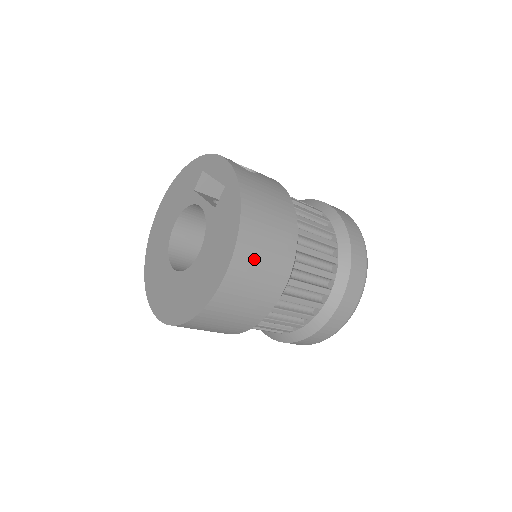
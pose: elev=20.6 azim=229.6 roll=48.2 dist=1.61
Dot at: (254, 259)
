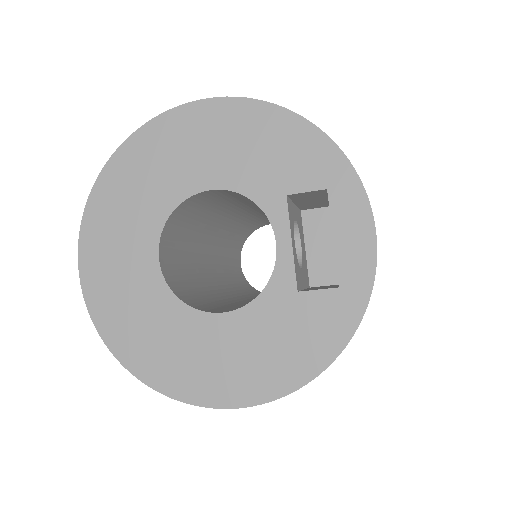
Dot at: occluded
